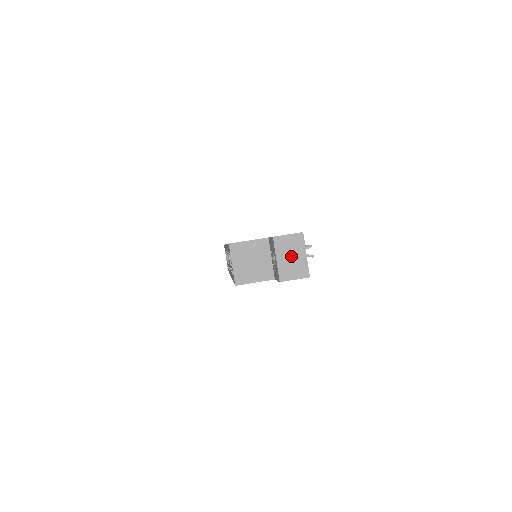
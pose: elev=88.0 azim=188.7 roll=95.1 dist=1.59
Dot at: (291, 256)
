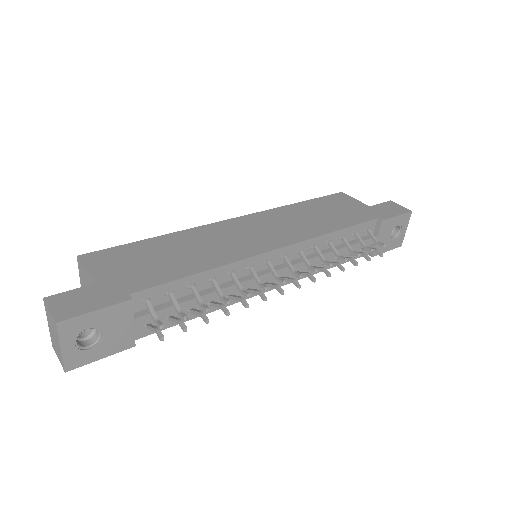
Dot at: (54, 334)
